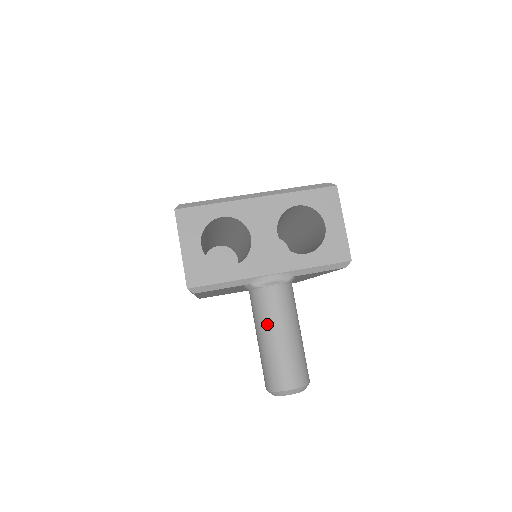
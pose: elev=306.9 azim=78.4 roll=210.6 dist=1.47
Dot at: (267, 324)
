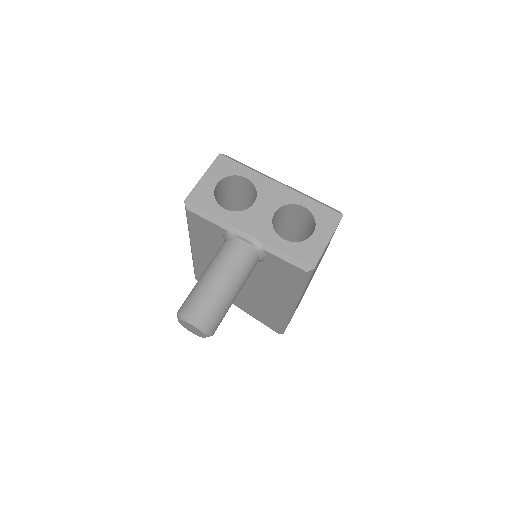
Dot at: (216, 263)
